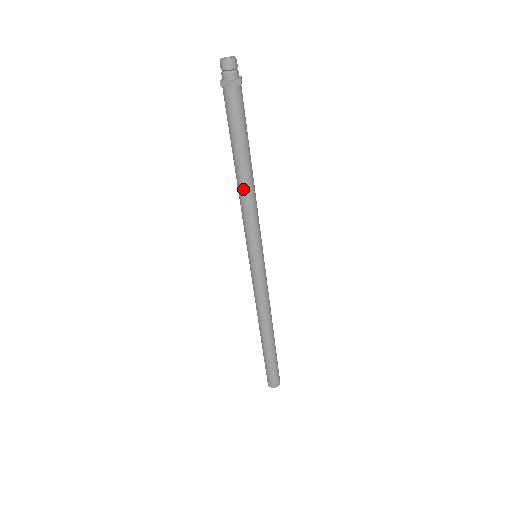
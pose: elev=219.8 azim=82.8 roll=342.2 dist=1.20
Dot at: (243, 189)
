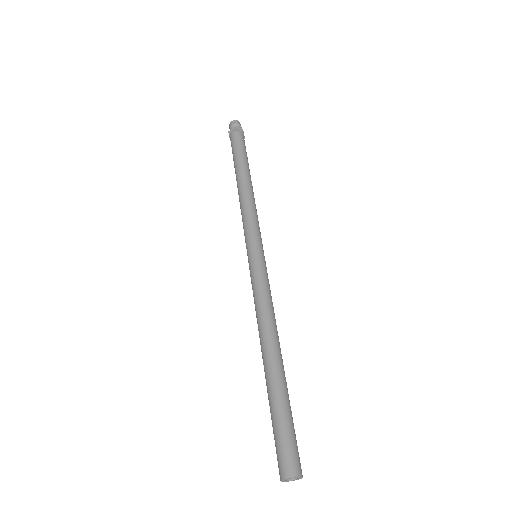
Dot at: (243, 190)
